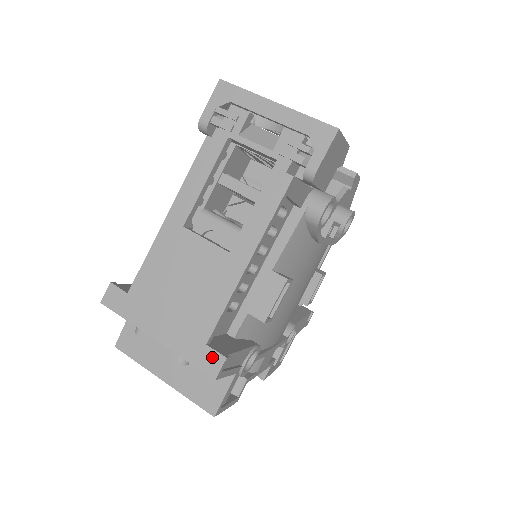
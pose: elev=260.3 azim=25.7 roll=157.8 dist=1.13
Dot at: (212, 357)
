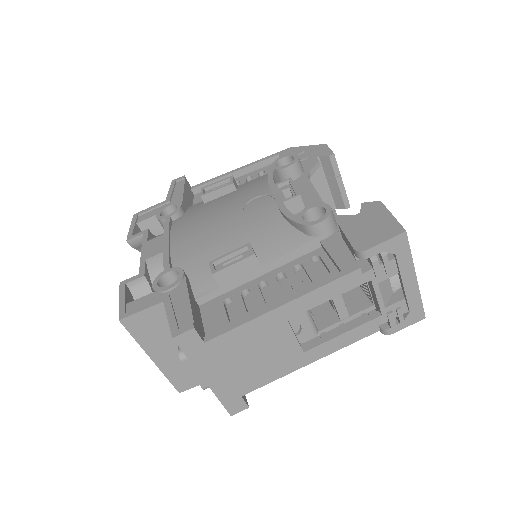
Dot at: (240, 404)
